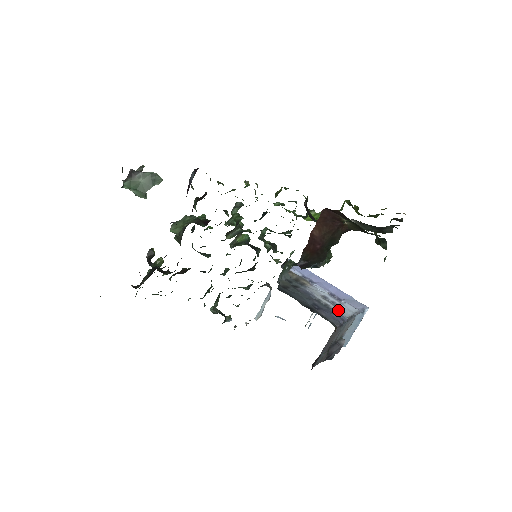
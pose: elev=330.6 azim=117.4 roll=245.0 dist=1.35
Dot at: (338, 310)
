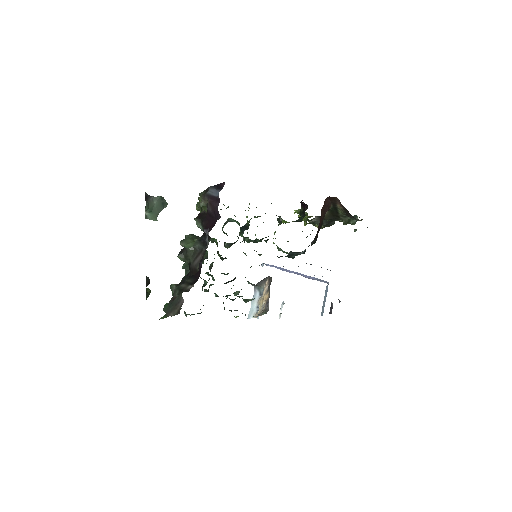
Dot at: occluded
